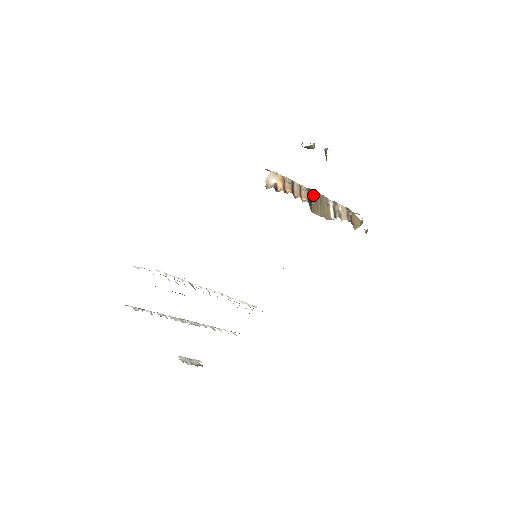
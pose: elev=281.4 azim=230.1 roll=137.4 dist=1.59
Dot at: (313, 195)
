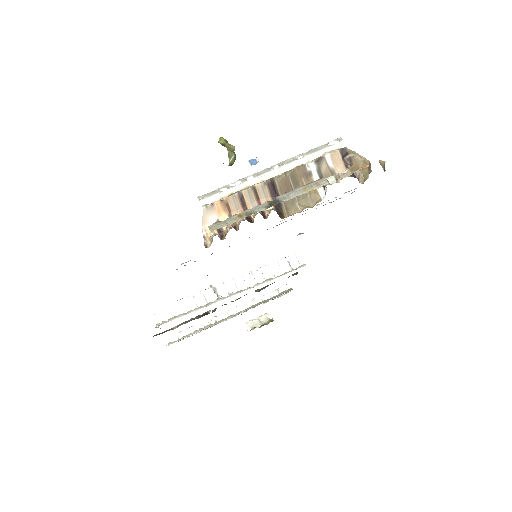
Dot at: (278, 184)
